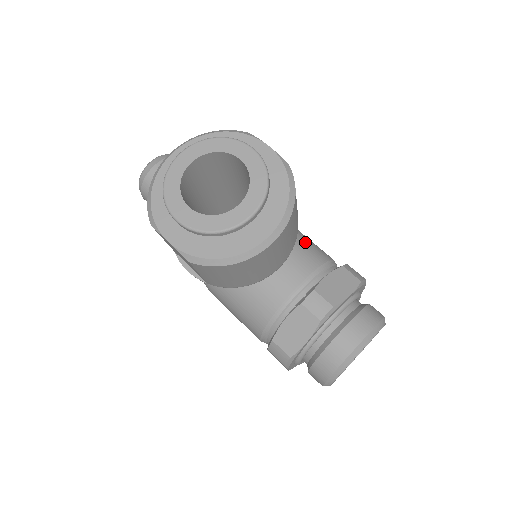
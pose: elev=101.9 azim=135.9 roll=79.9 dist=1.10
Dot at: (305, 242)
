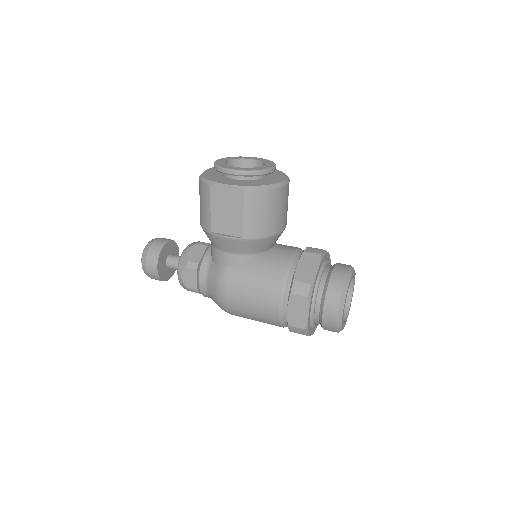
Dot at: occluded
